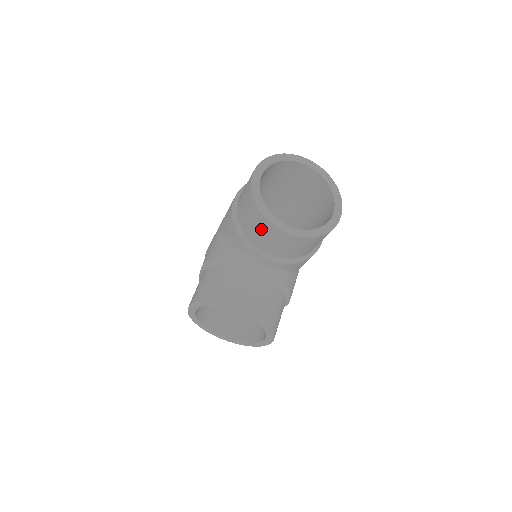
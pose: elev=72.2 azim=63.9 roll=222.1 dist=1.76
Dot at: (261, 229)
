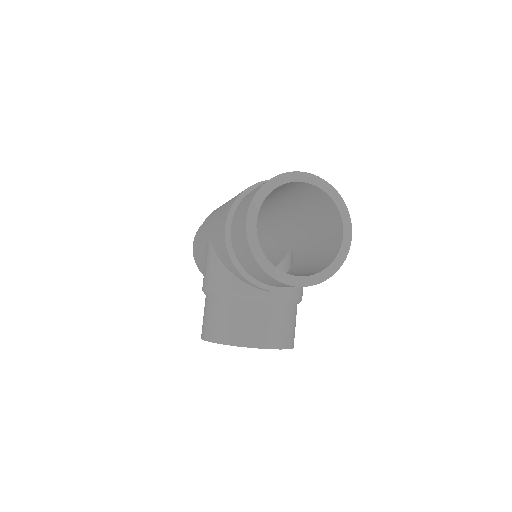
Dot at: (267, 279)
